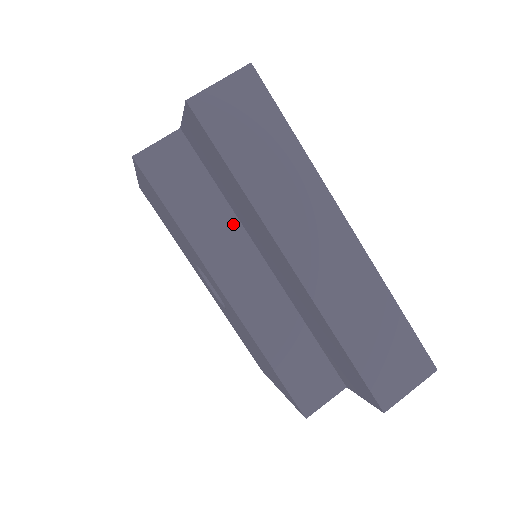
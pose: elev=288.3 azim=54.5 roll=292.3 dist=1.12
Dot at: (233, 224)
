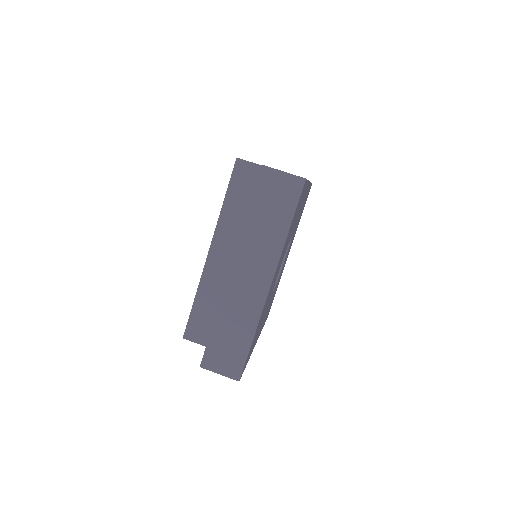
Dot at: occluded
